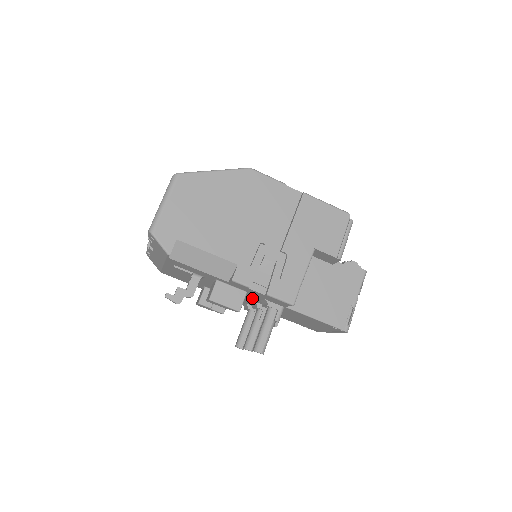
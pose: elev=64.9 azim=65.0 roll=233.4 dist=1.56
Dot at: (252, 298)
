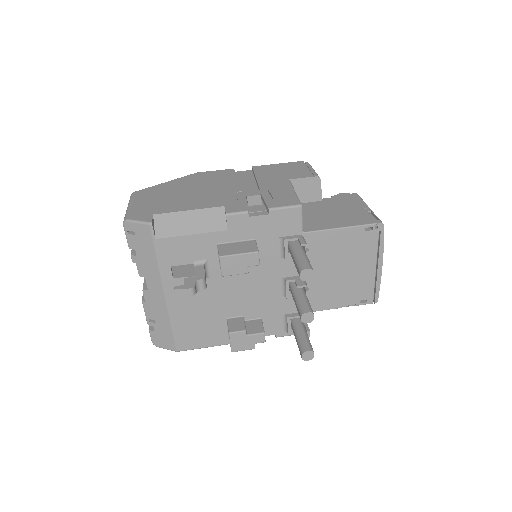
Dot at: (271, 265)
